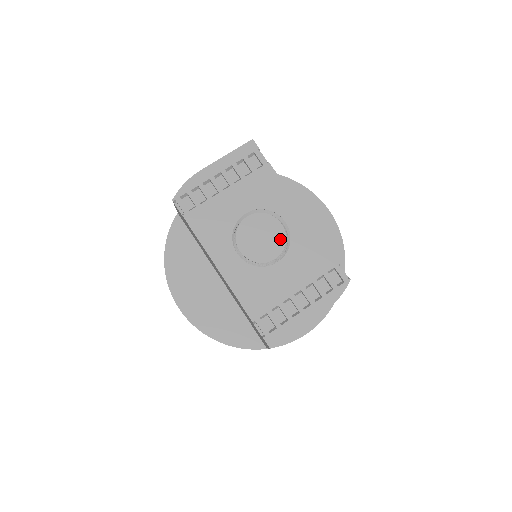
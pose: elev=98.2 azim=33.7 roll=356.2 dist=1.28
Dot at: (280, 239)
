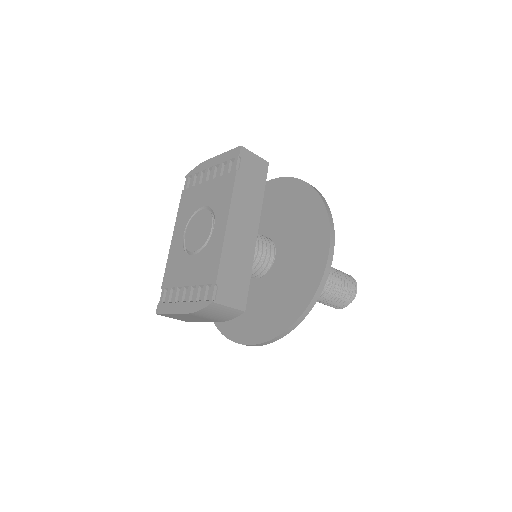
Dot at: (204, 238)
